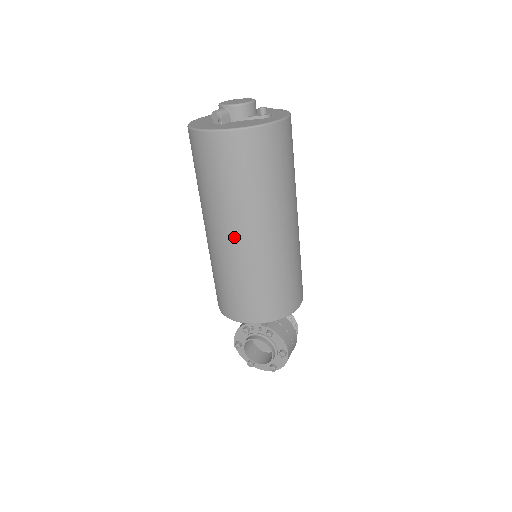
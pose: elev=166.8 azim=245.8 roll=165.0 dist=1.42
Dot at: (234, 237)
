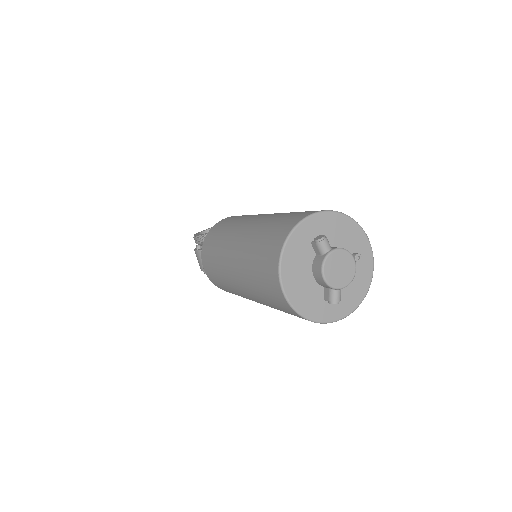
Dot at: occluded
